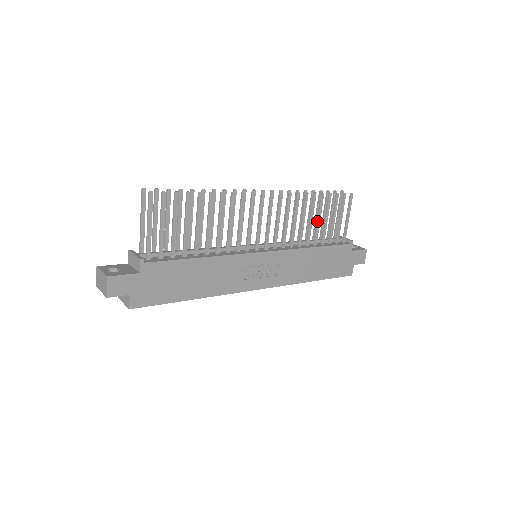
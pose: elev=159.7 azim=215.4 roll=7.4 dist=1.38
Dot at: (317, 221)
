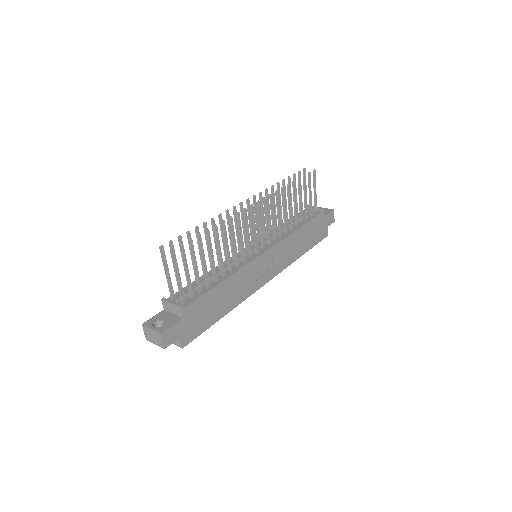
Dot at: (294, 206)
